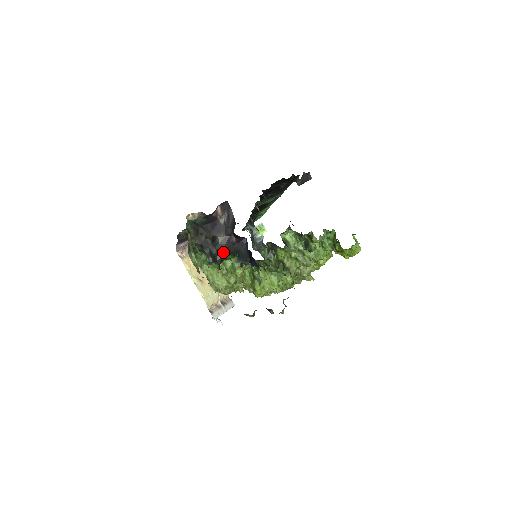
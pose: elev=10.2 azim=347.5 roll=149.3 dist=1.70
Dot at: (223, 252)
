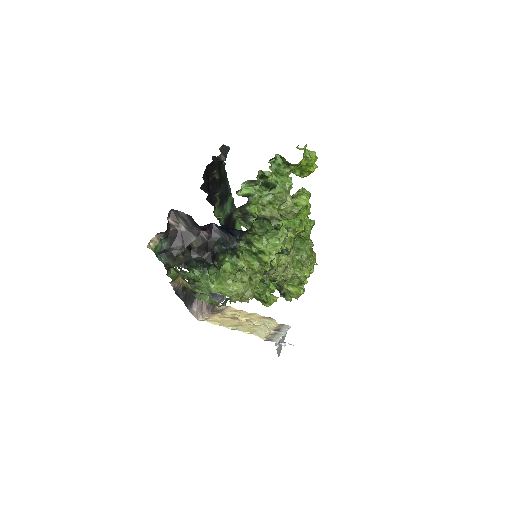
Dot at: (207, 252)
